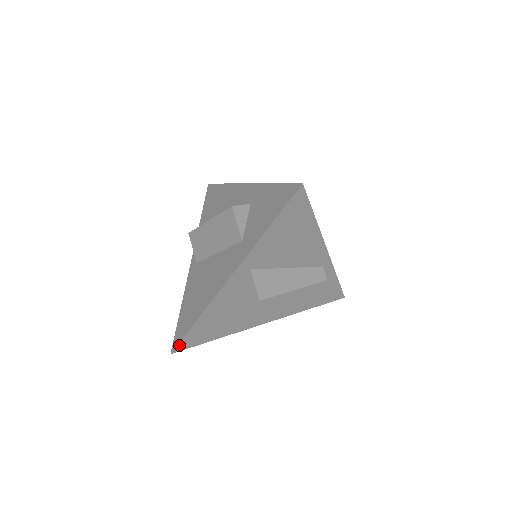
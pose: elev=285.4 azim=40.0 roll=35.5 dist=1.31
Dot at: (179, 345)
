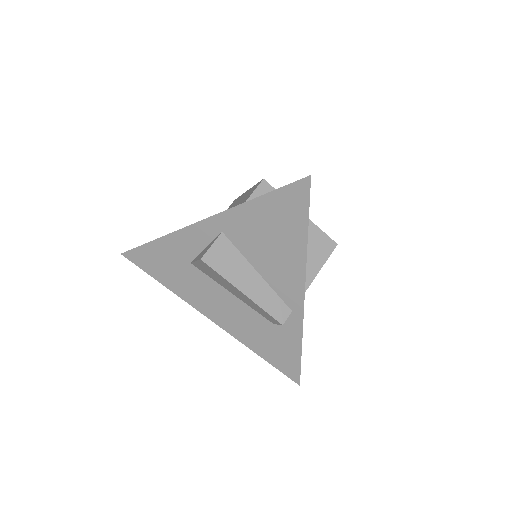
Dot at: (131, 252)
